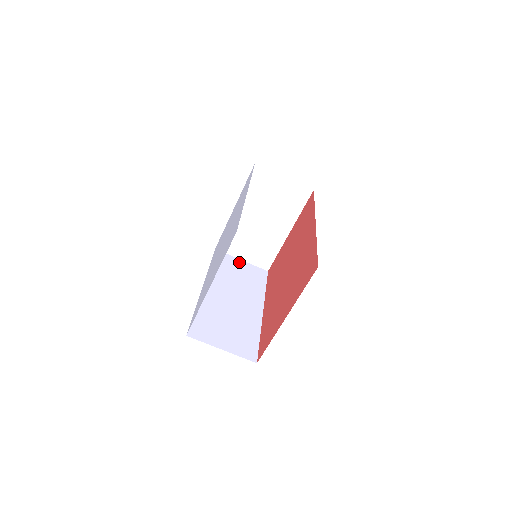
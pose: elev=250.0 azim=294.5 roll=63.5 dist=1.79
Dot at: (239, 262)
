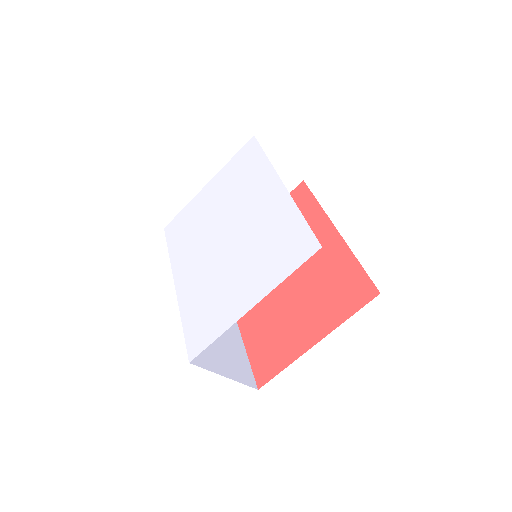
Dot at: occluded
